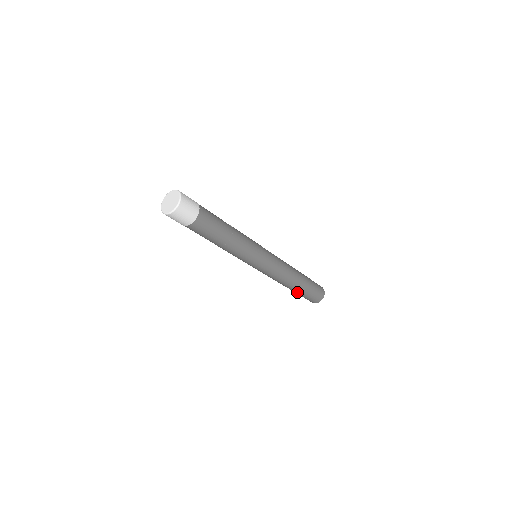
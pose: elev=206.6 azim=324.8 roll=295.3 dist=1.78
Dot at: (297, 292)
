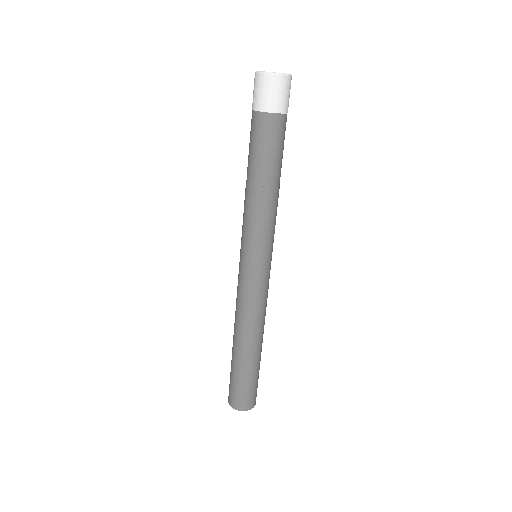
Dot at: (238, 363)
